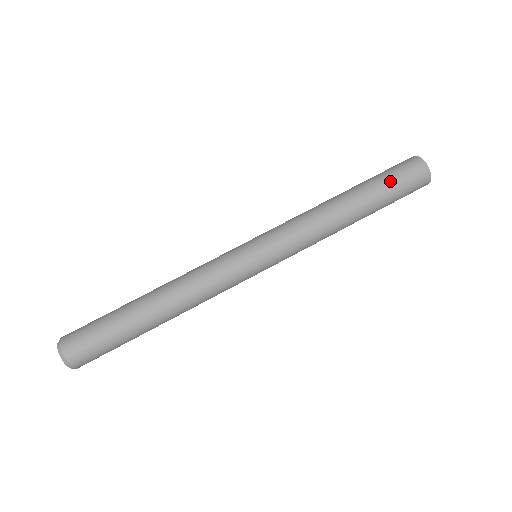
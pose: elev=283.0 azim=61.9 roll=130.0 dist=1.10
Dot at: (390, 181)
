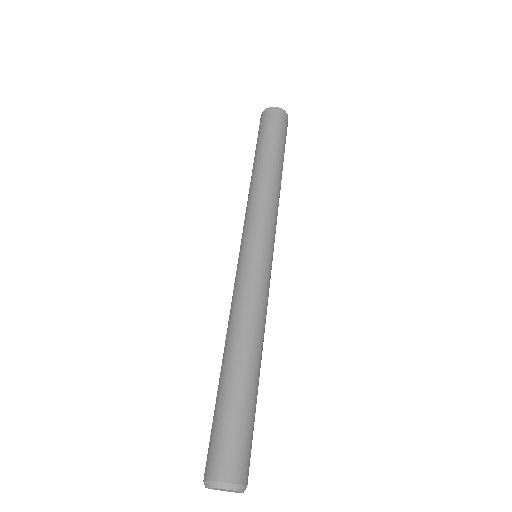
Dot at: (281, 136)
